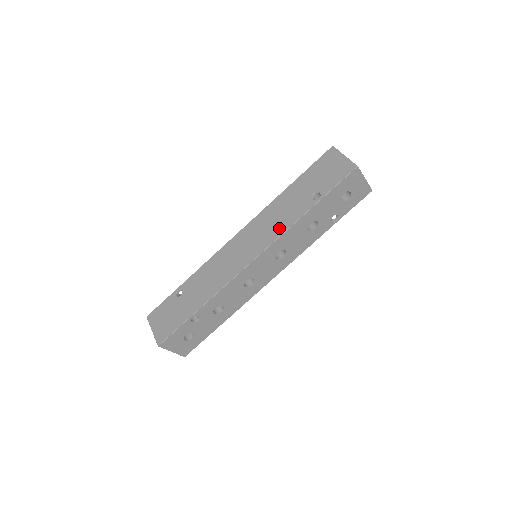
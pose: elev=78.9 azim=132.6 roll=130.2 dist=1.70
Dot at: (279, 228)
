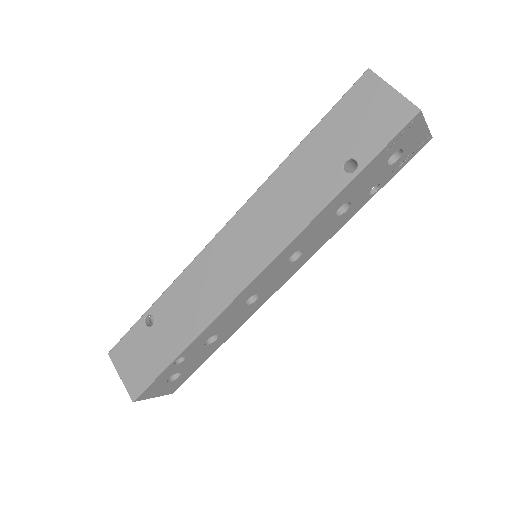
Dot at: (292, 222)
